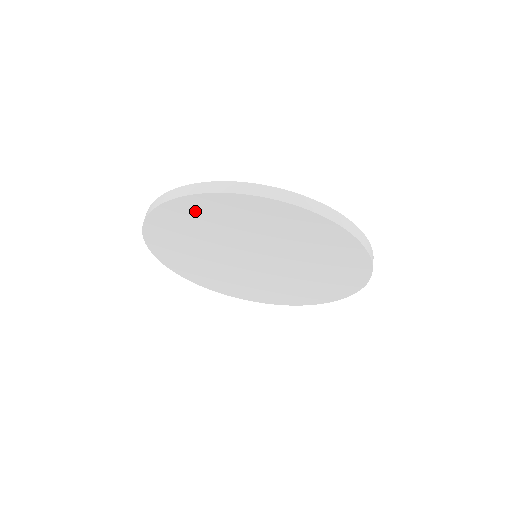
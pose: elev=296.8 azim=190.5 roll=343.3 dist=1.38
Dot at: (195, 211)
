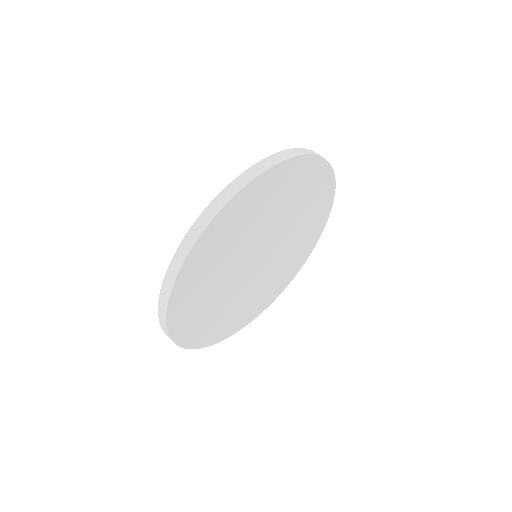
Dot at: (187, 298)
